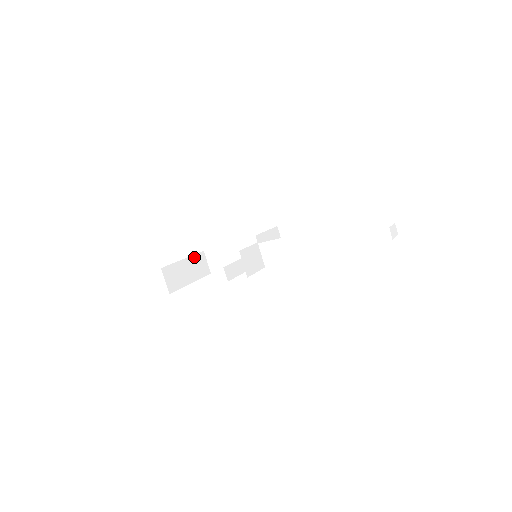
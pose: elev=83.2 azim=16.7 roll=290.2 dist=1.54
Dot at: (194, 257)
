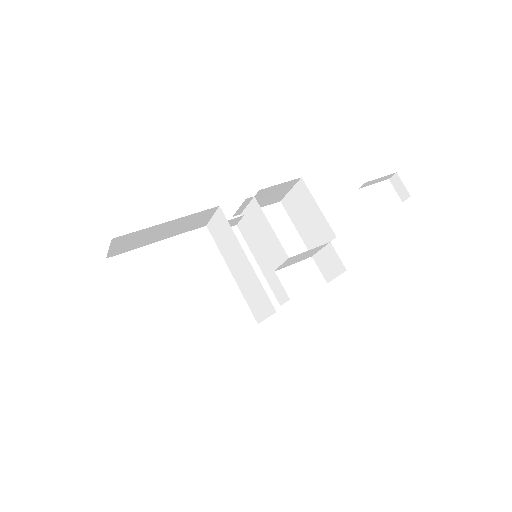
Dot at: occluded
